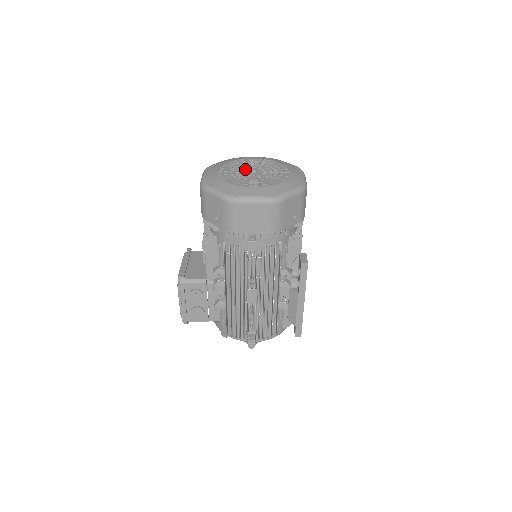
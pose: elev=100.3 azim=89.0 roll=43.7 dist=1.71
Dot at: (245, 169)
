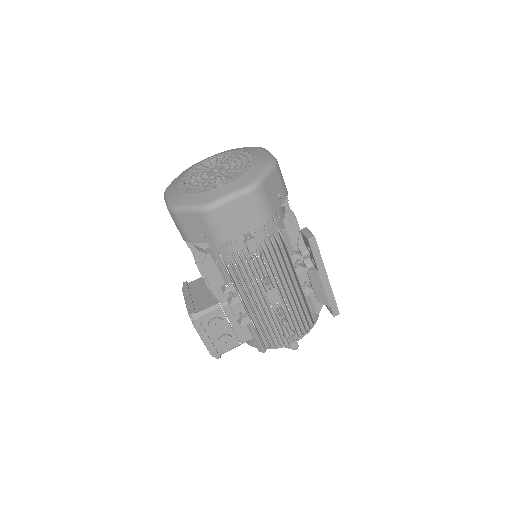
Dot at: occluded
